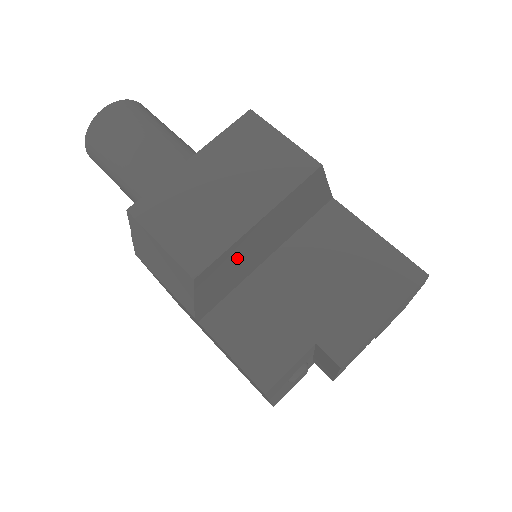
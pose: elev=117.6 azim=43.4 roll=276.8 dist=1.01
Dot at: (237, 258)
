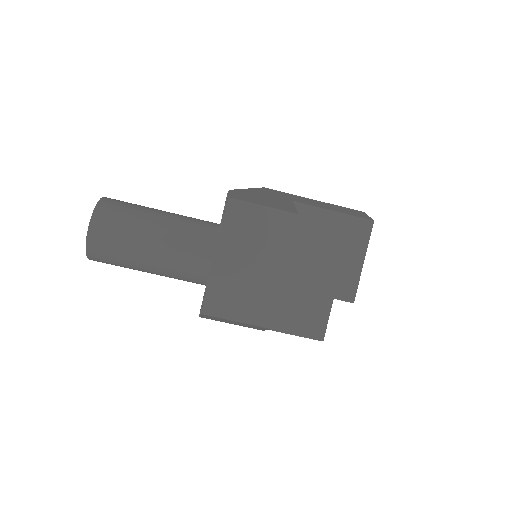
Dot at: occluded
